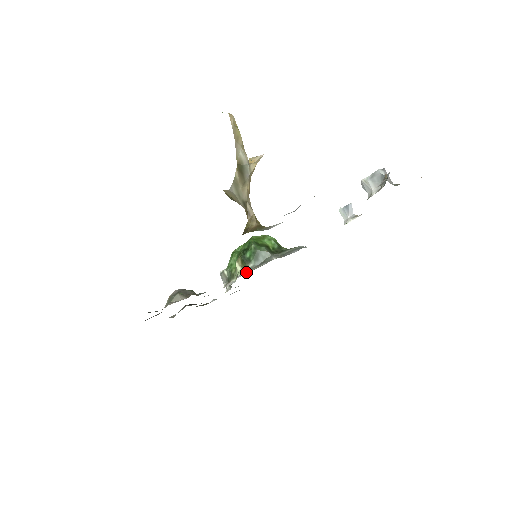
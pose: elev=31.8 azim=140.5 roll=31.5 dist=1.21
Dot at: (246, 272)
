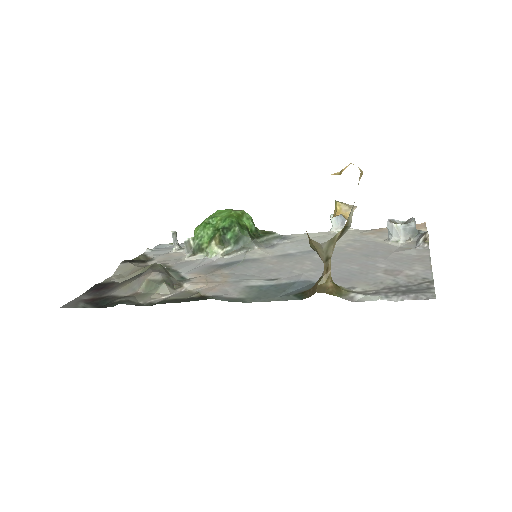
Dot at: (224, 255)
